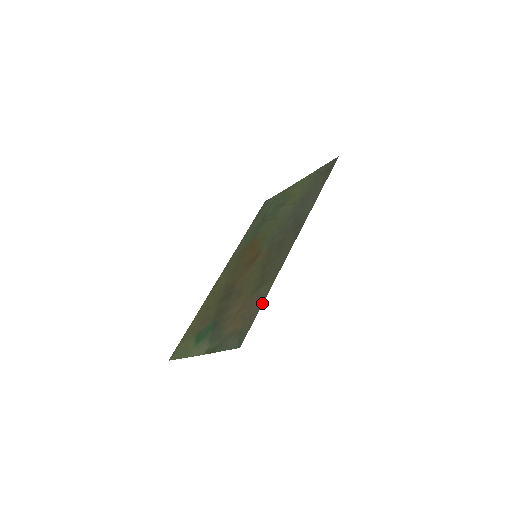
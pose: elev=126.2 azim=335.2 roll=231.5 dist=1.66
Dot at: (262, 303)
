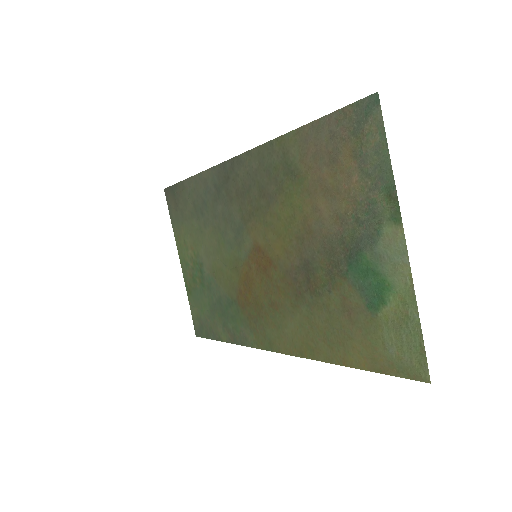
Dot at: (312, 123)
